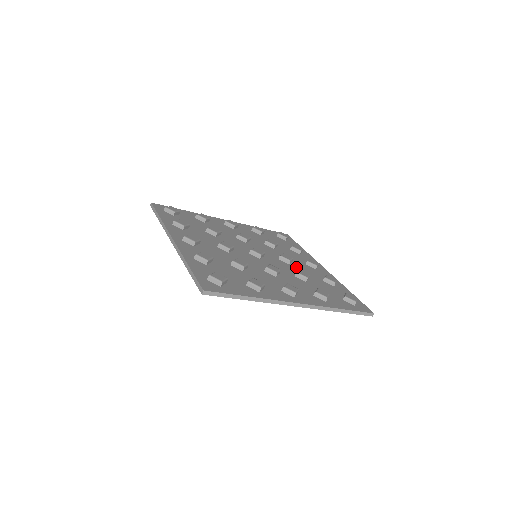
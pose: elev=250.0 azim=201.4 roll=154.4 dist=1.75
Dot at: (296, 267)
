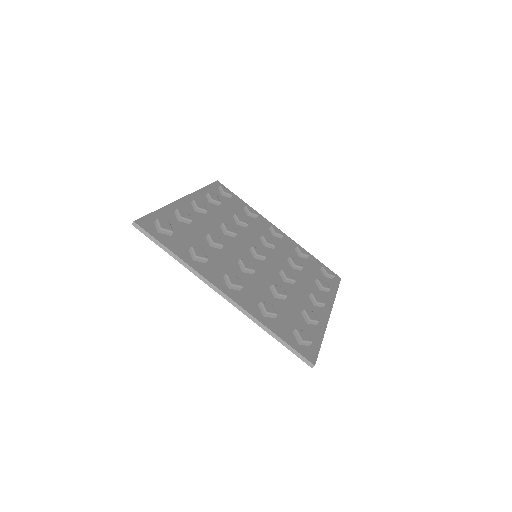
Dot at: (289, 288)
